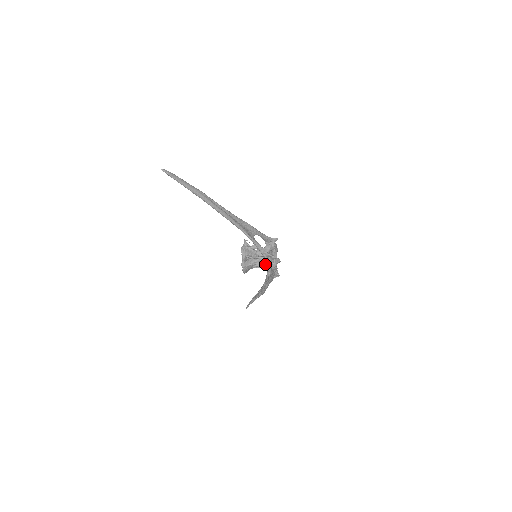
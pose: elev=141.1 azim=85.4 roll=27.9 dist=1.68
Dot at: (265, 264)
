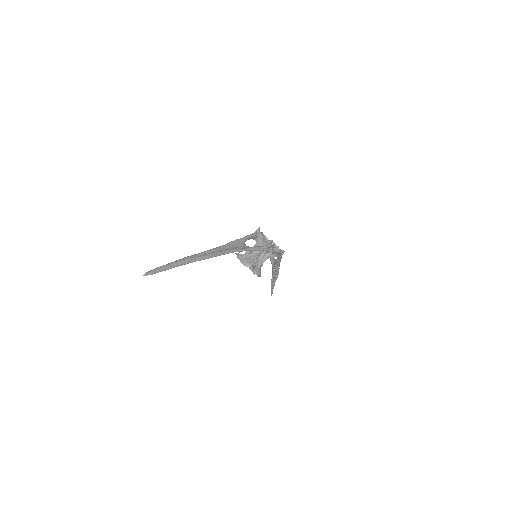
Dot at: (269, 255)
